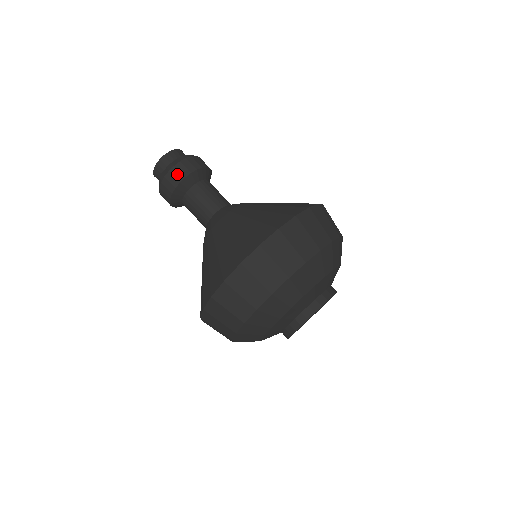
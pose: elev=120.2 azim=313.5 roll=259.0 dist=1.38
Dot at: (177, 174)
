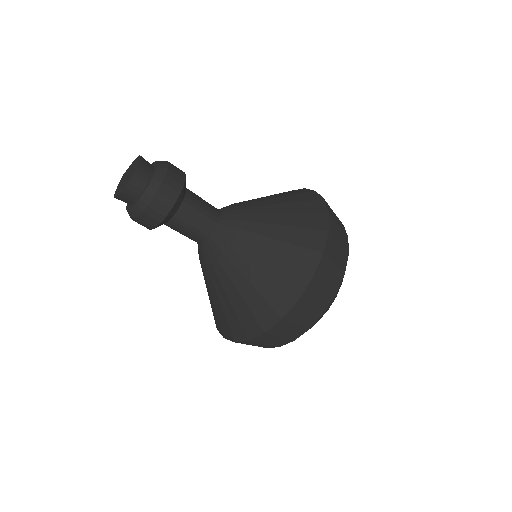
Dot at: (165, 200)
